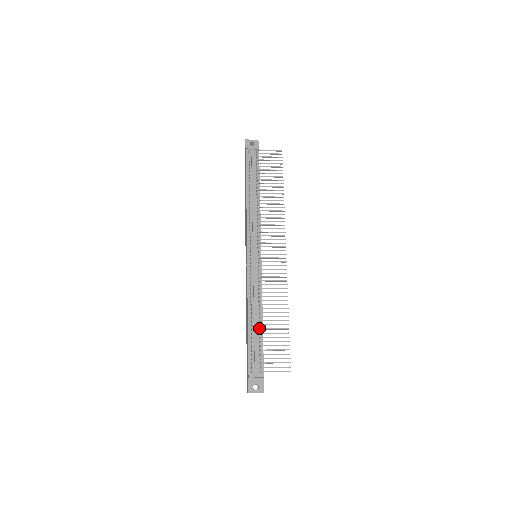
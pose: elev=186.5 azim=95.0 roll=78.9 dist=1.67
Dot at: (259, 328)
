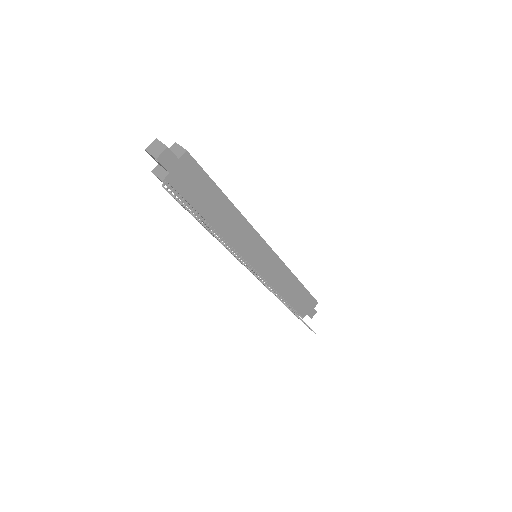
Dot at: occluded
